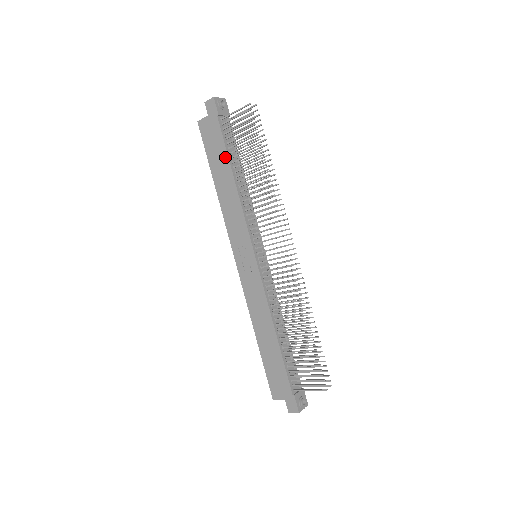
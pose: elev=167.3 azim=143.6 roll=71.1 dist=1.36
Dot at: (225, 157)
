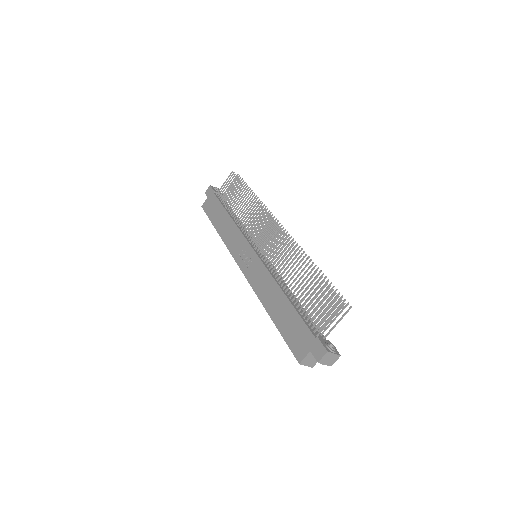
Dot at: (221, 208)
